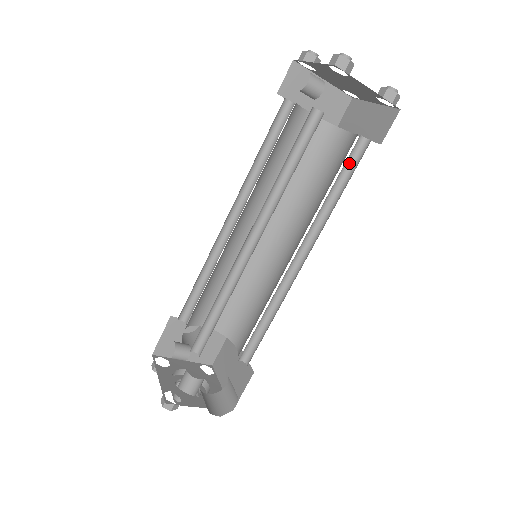
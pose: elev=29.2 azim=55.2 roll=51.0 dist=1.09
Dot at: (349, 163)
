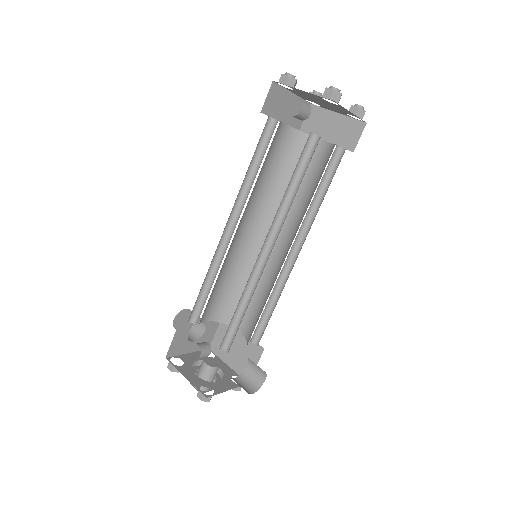
Dot at: (327, 169)
